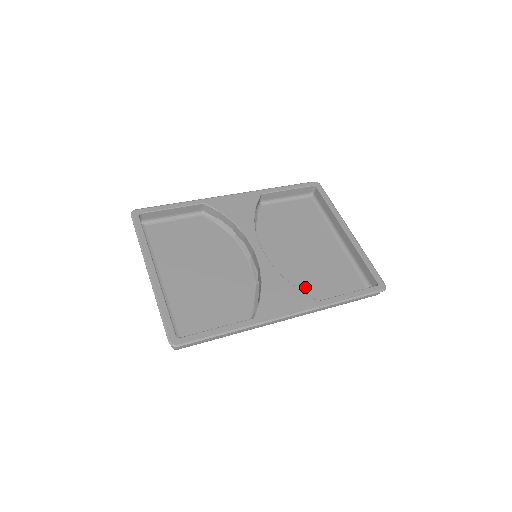
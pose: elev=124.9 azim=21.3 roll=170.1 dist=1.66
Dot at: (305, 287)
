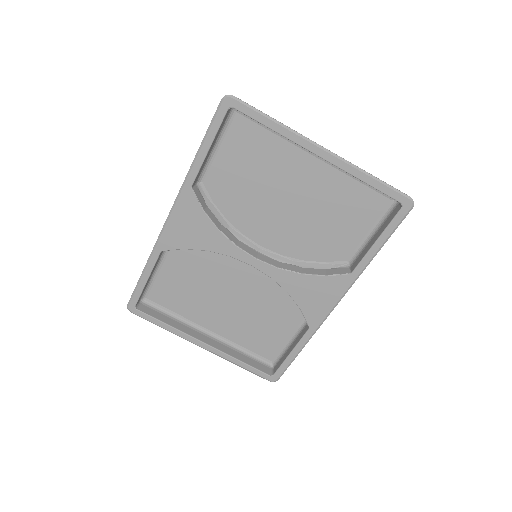
Dot at: (325, 249)
